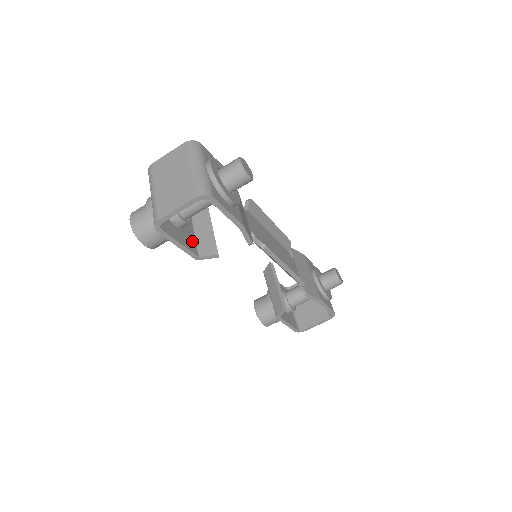
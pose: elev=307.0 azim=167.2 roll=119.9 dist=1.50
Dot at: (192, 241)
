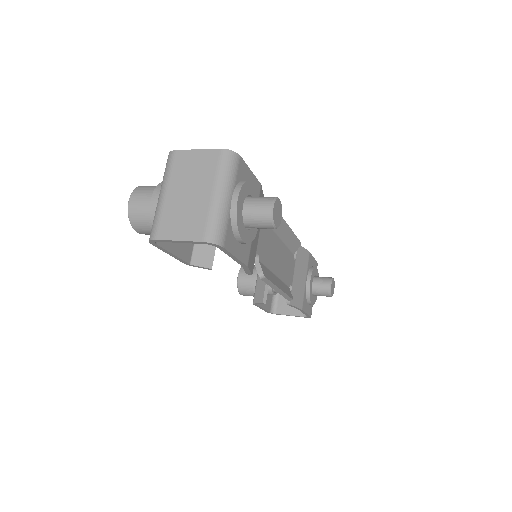
Dot at: (190, 244)
